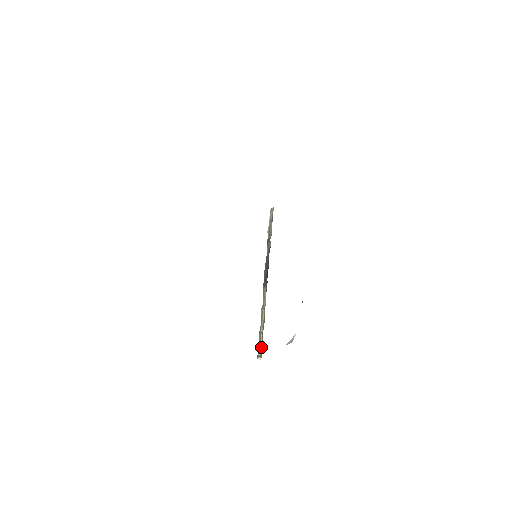
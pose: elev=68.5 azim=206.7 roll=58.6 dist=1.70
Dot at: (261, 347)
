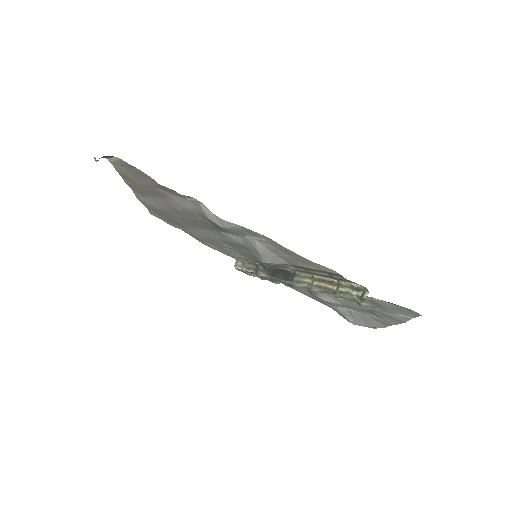
Dot at: (353, 288)
